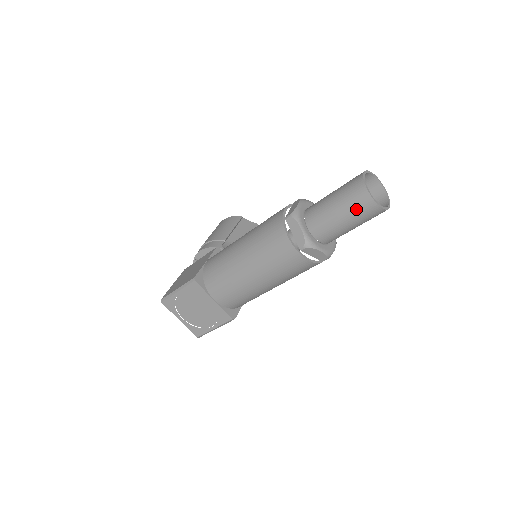
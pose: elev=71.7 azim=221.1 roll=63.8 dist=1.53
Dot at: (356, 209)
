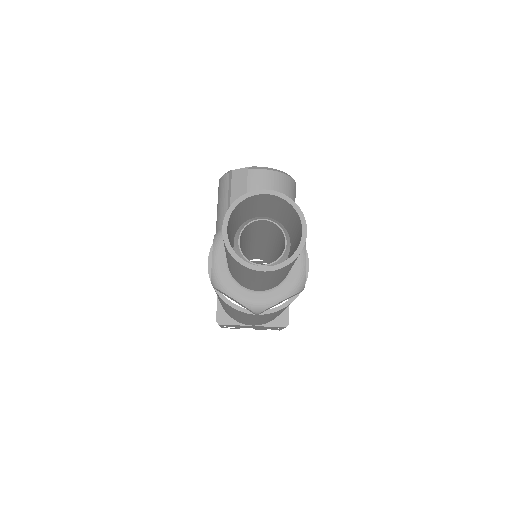
Dot at: (258, 277)
